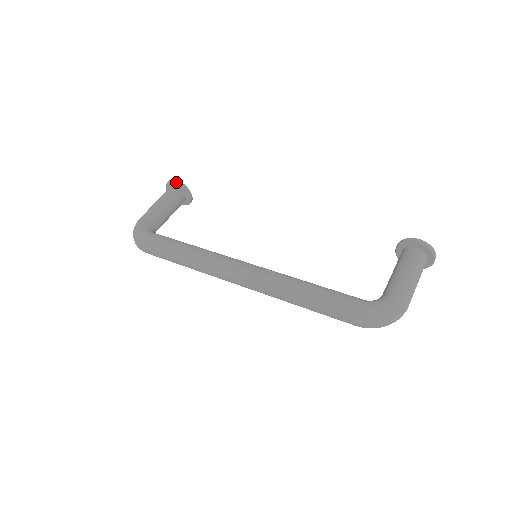
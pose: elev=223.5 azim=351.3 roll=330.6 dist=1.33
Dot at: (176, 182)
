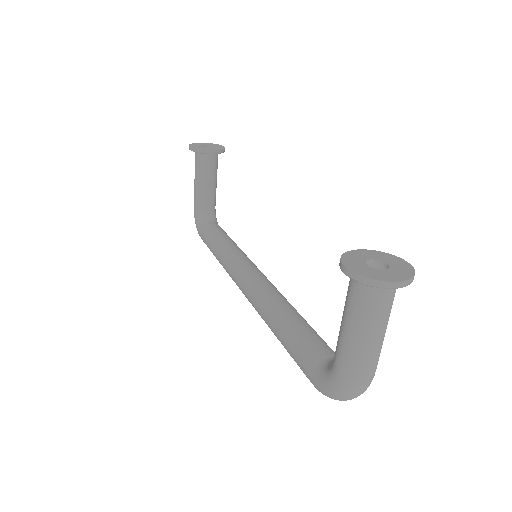
Dot at: (191, 150)
